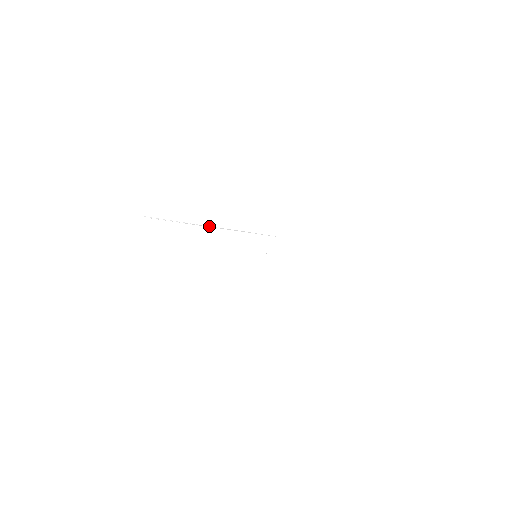
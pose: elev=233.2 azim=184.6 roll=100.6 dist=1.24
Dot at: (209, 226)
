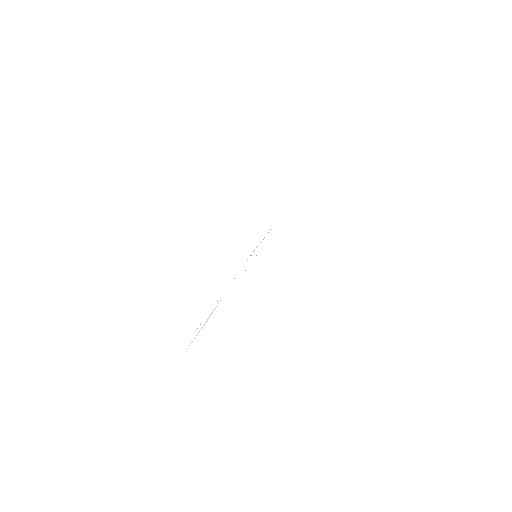
Dot at: occluded
